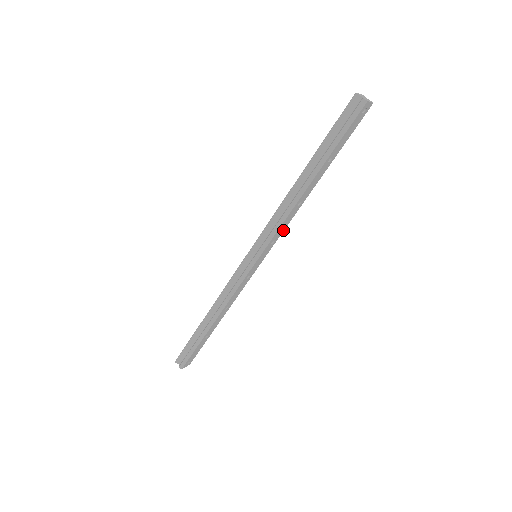
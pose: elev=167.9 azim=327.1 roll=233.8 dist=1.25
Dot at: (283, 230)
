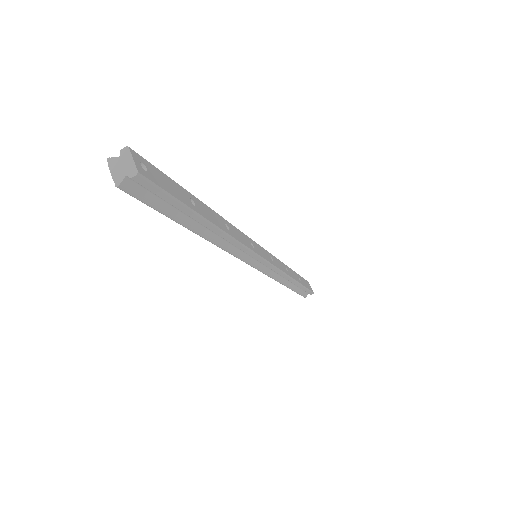
Dot at: (242, 234)
